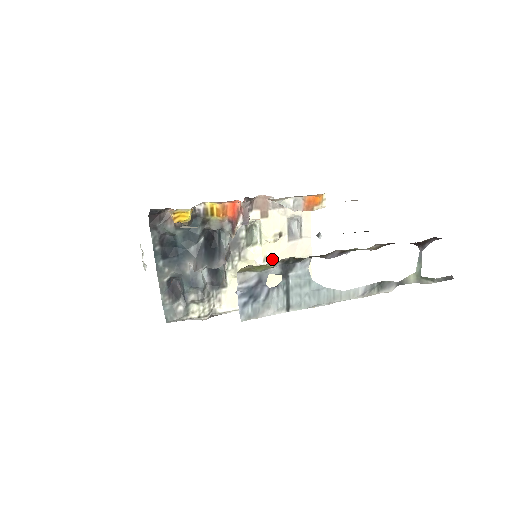
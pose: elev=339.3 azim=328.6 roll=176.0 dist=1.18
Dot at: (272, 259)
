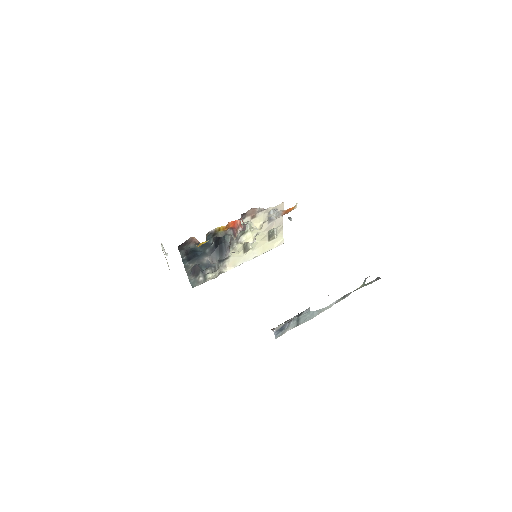
Dot at: (257, 235)
